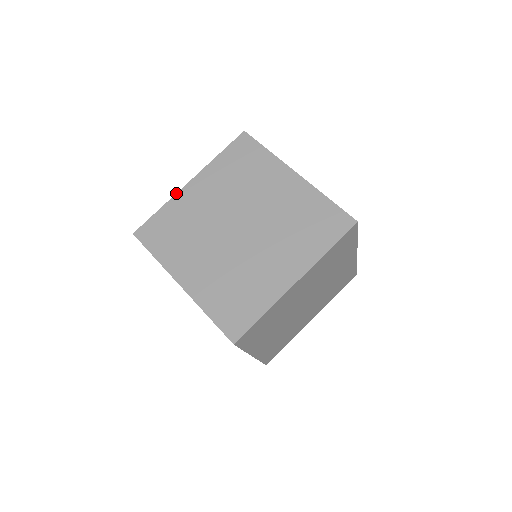
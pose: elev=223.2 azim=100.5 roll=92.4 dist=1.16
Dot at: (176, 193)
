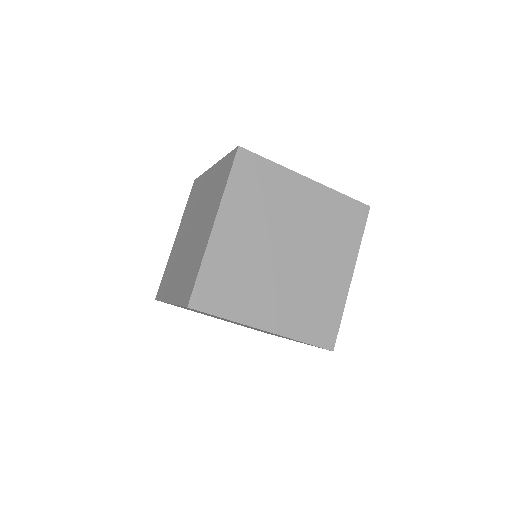
Dot at: occluded
